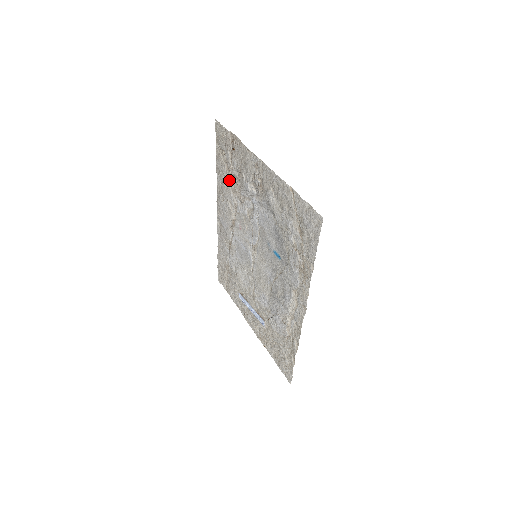
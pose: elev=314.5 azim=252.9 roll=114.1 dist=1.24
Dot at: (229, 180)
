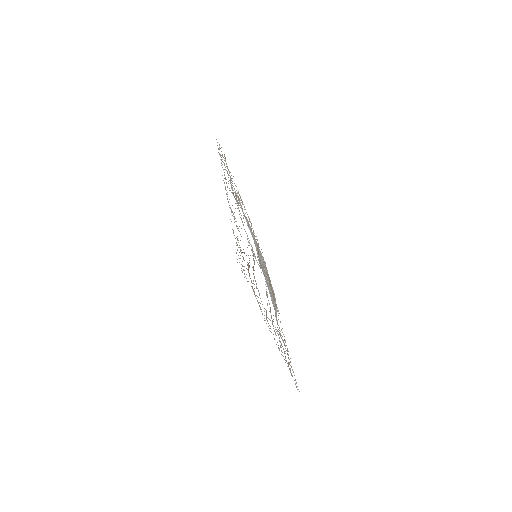
Dot at: occluded
